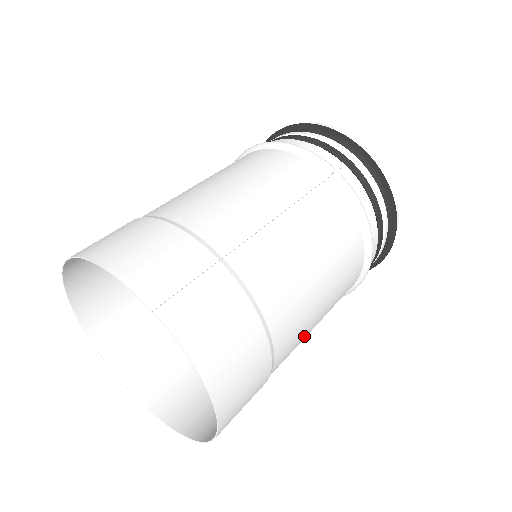
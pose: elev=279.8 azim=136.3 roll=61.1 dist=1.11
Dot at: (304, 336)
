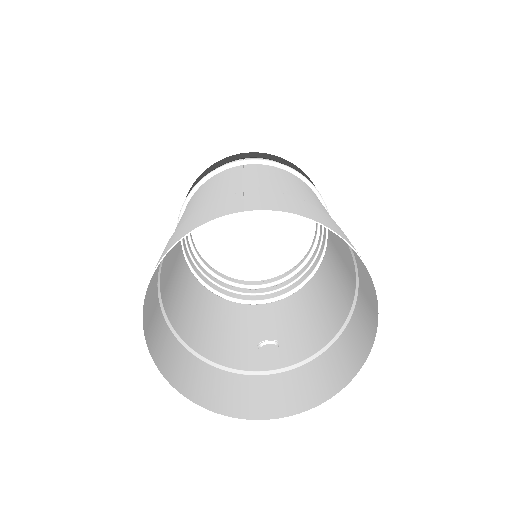
Dot at: occluded
